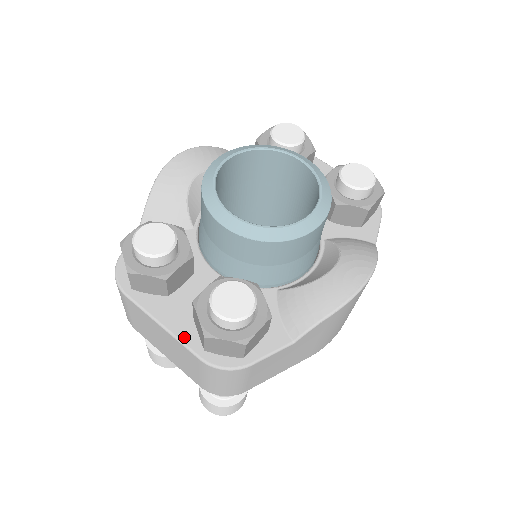
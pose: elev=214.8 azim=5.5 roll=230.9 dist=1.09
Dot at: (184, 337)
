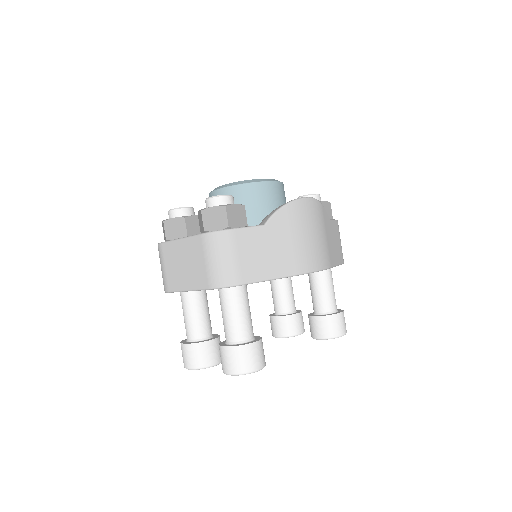
Dot at: (193, 235)
